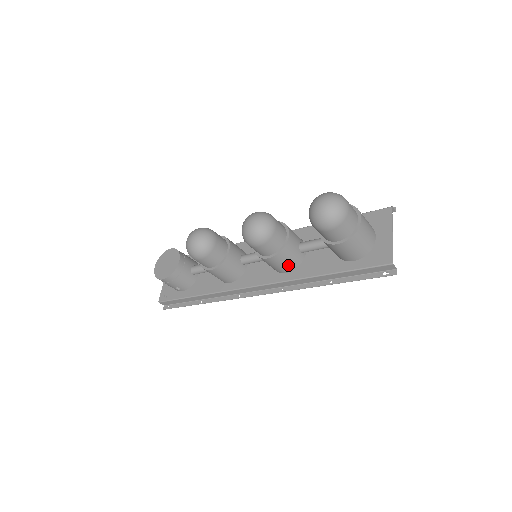
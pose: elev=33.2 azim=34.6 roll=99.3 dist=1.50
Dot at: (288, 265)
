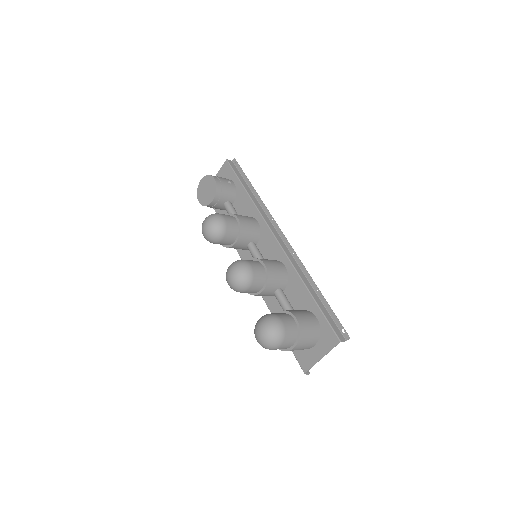
Dot at: occluded
